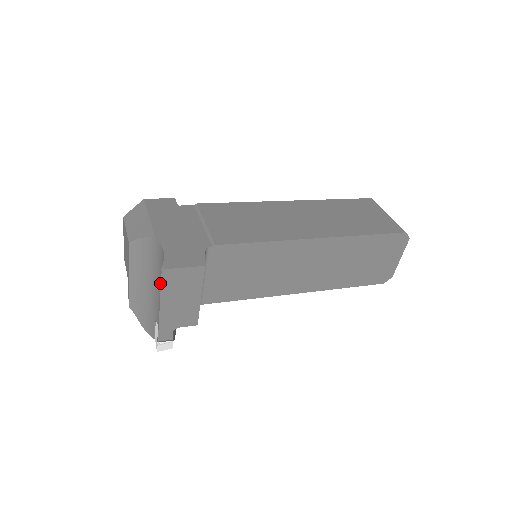
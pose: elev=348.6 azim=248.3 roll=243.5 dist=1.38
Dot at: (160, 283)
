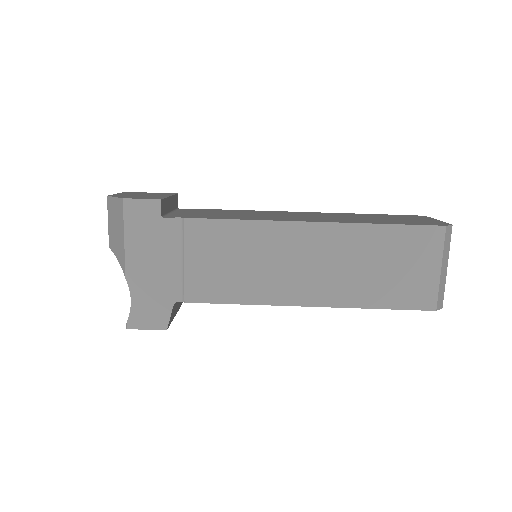
Dot at: occluded
